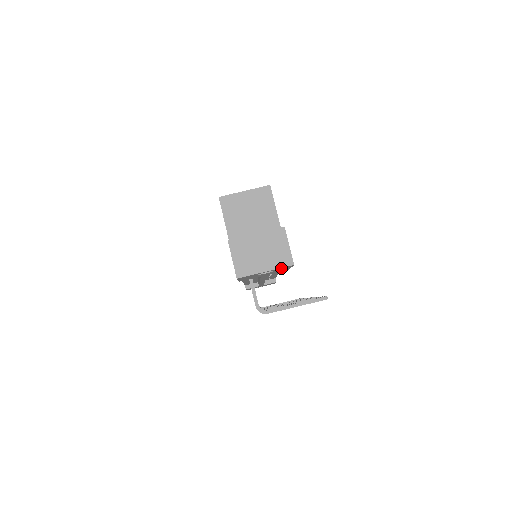
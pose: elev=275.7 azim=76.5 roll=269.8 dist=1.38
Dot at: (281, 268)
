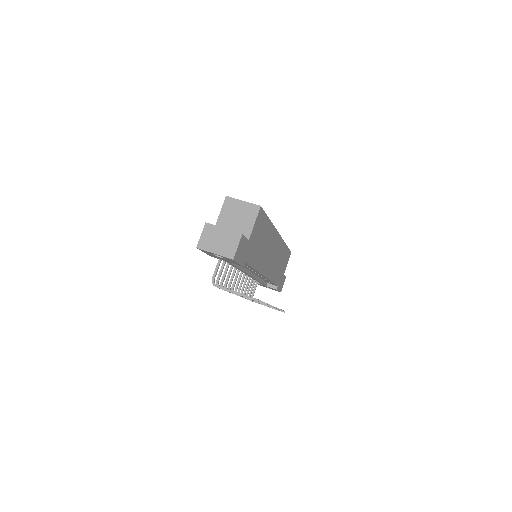
Dot at: (227, 258)
